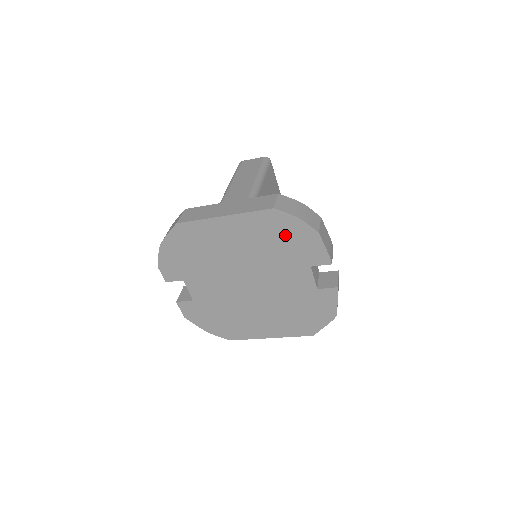
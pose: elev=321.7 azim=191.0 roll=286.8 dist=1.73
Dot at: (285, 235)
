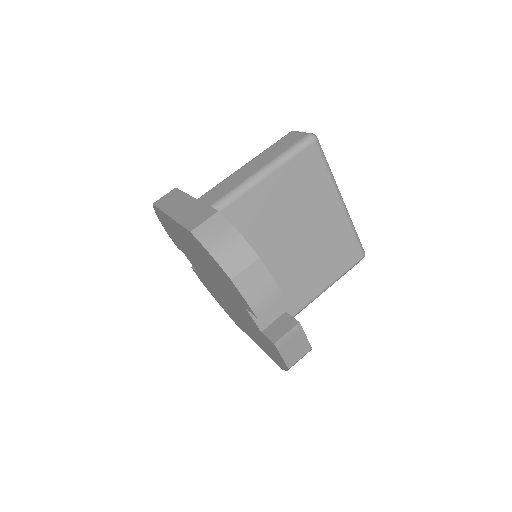
Dot at: (212, 263)
